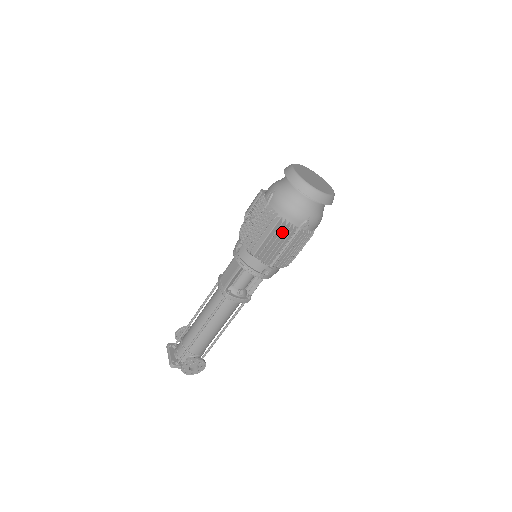
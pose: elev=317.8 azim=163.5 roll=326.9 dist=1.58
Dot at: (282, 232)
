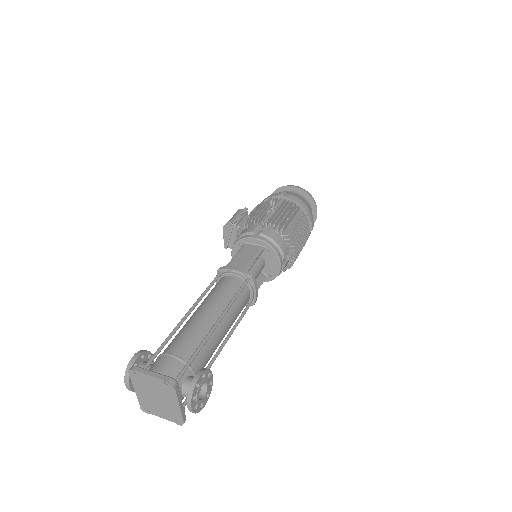
Dot at: occluded
